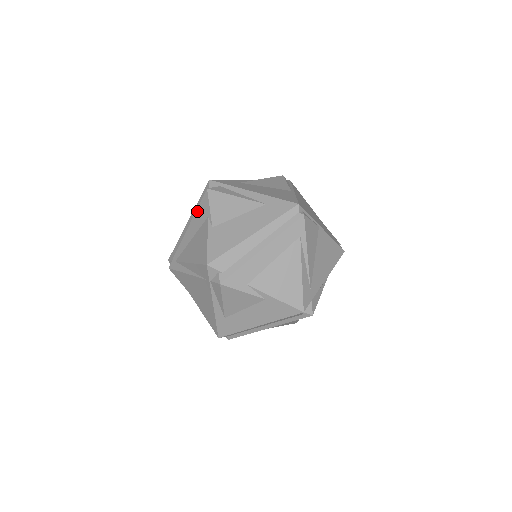
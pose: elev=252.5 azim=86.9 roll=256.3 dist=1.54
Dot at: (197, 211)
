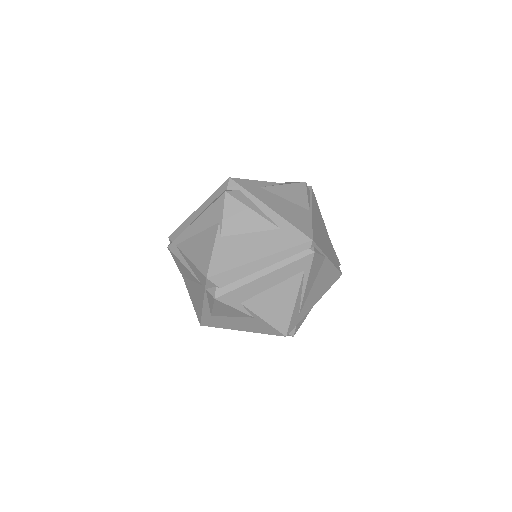
Dot at: (209, 208)
